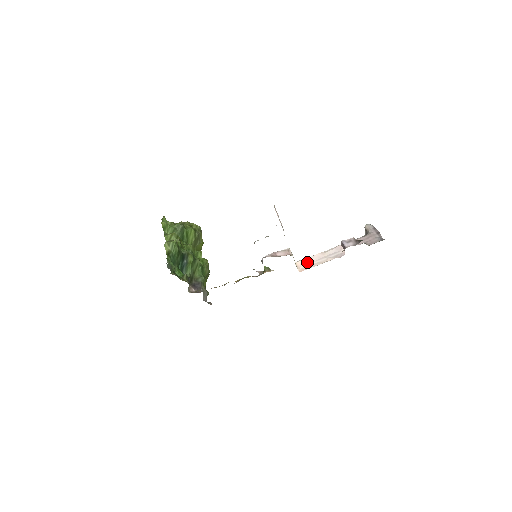
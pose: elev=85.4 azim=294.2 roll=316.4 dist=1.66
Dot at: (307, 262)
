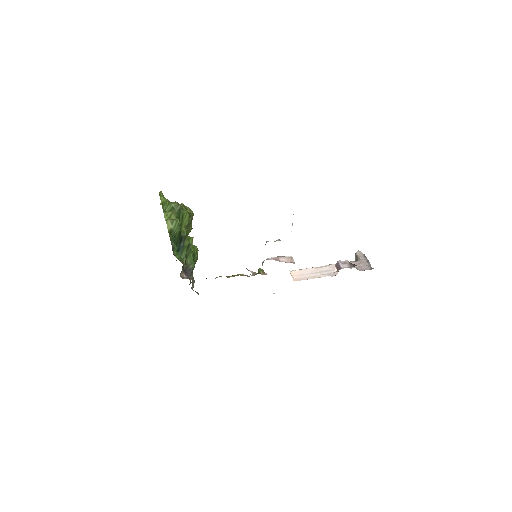
Dot at: (301, 273)
